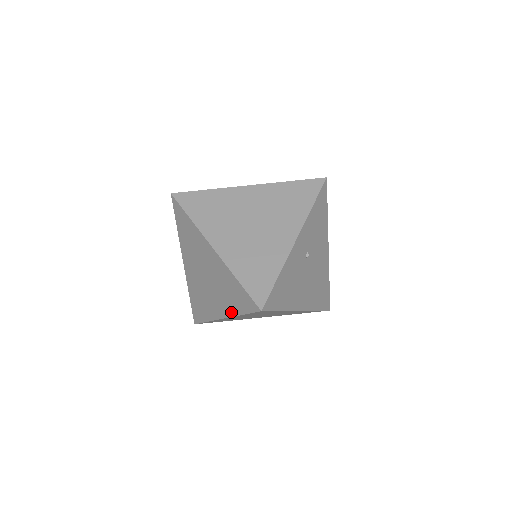
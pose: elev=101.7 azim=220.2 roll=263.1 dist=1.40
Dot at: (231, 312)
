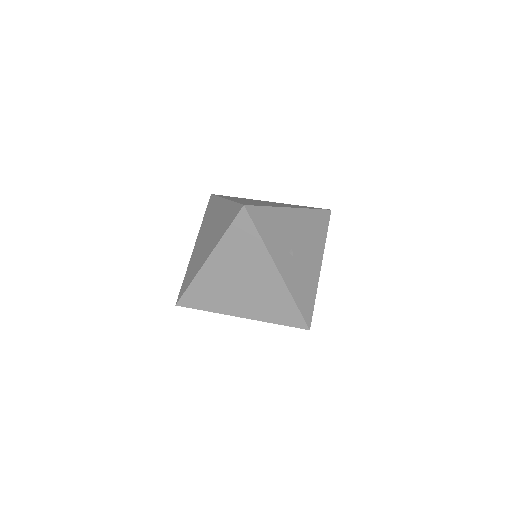
Dot at: occluded
